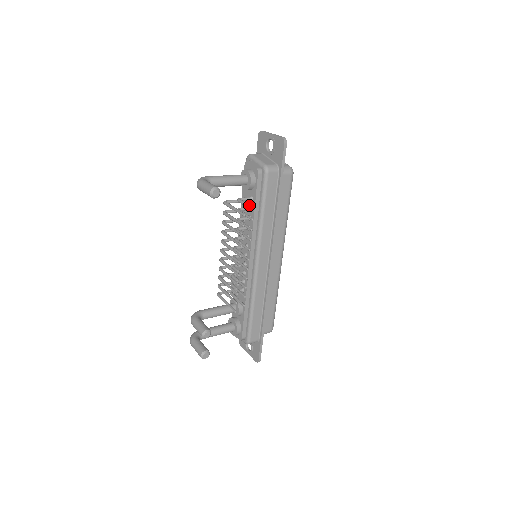
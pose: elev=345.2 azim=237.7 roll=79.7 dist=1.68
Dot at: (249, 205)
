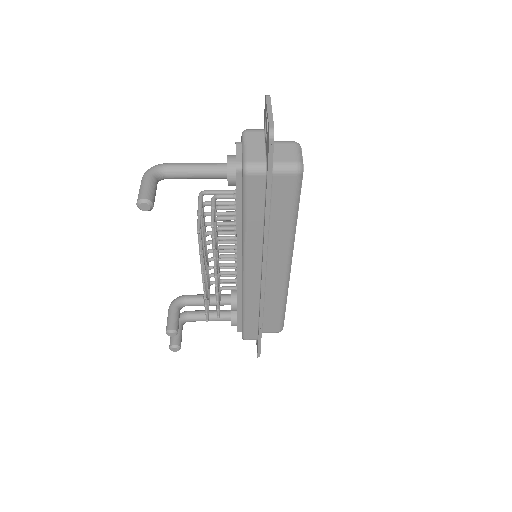
Dot at: (212, 217)
